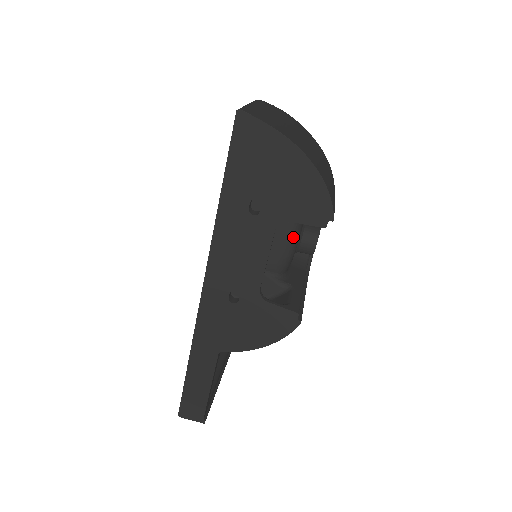
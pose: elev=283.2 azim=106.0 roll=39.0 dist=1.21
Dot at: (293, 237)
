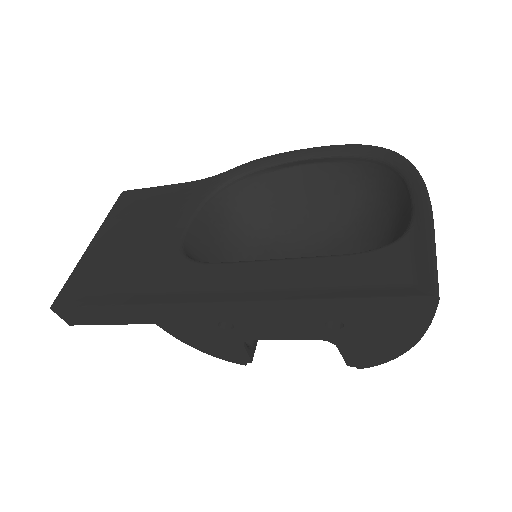
Dot at: occluded
